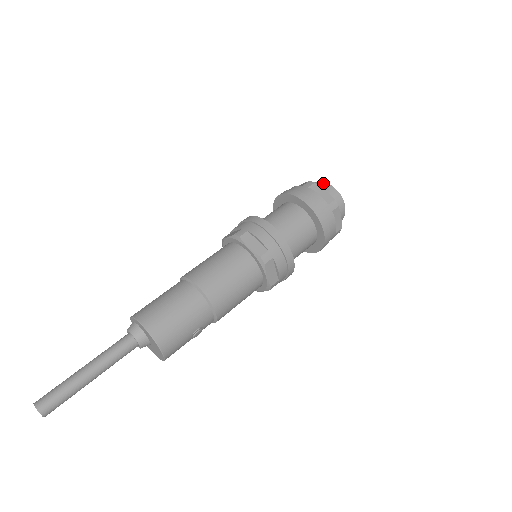
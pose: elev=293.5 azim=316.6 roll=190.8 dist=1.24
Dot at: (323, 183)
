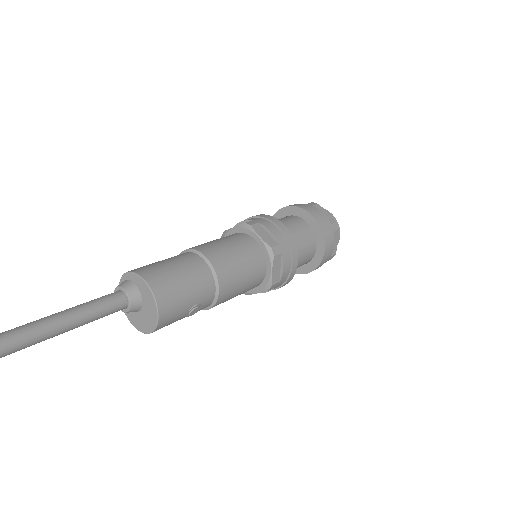
Dot at: occluded
